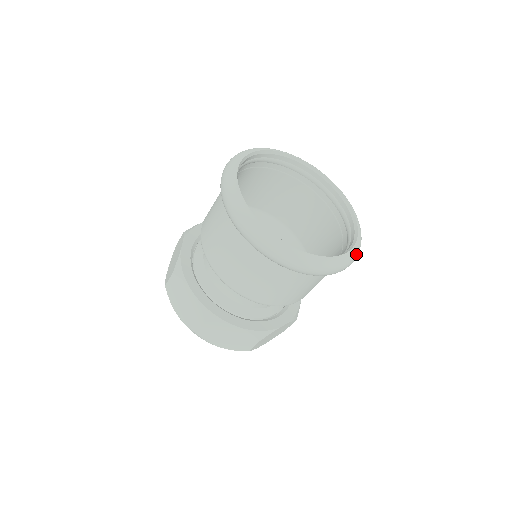
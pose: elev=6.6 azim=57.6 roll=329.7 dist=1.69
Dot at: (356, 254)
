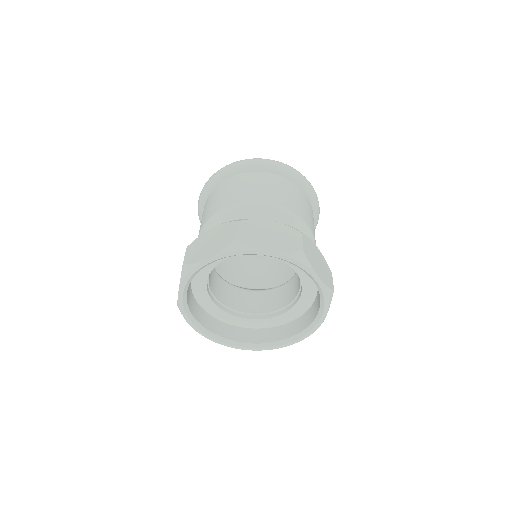
Dot at: occluded
